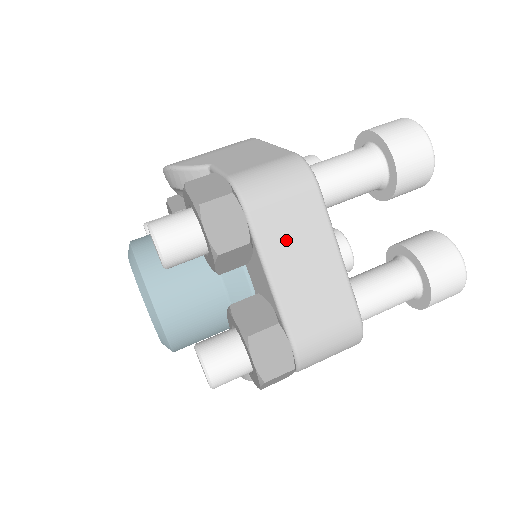
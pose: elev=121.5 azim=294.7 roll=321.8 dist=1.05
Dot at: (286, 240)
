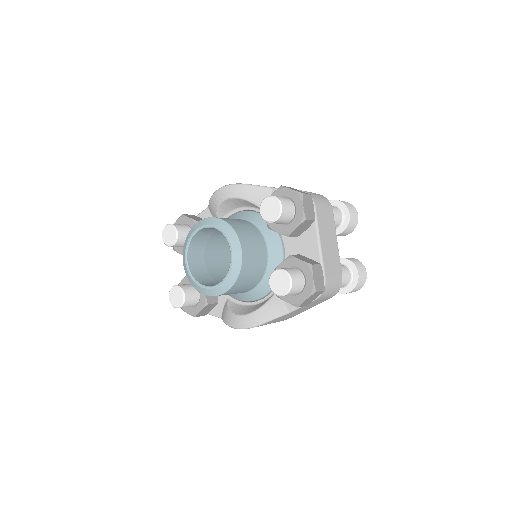
Dot at: (324, 226)
